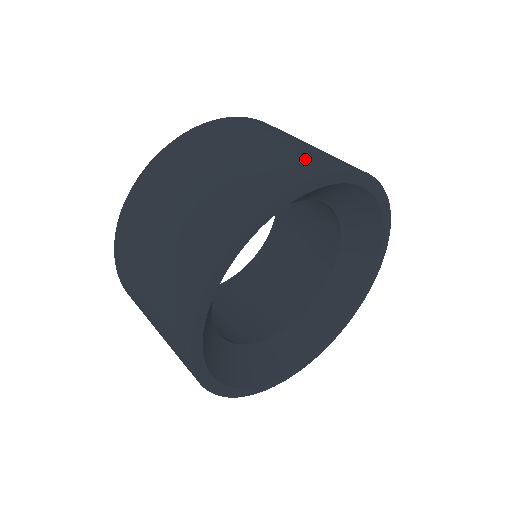
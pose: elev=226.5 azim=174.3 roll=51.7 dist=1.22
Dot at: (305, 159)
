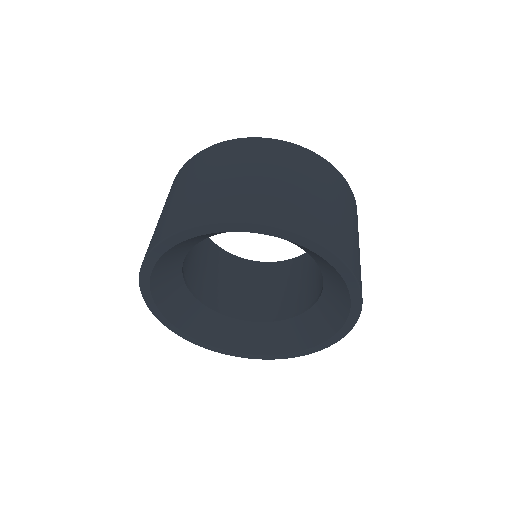
Dot at: (353, 254)
